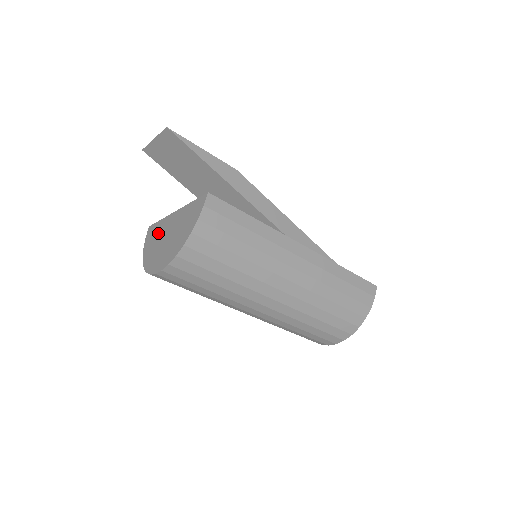
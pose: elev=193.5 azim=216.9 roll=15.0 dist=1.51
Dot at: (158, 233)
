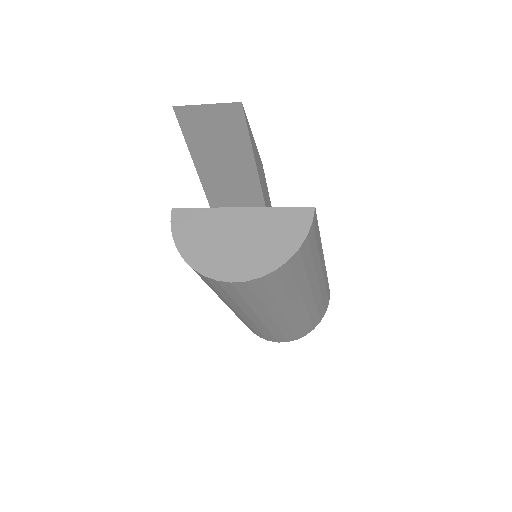
Dot at: (208, 226)
